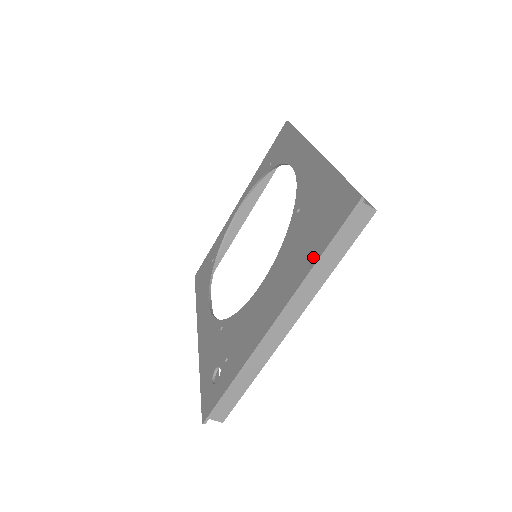
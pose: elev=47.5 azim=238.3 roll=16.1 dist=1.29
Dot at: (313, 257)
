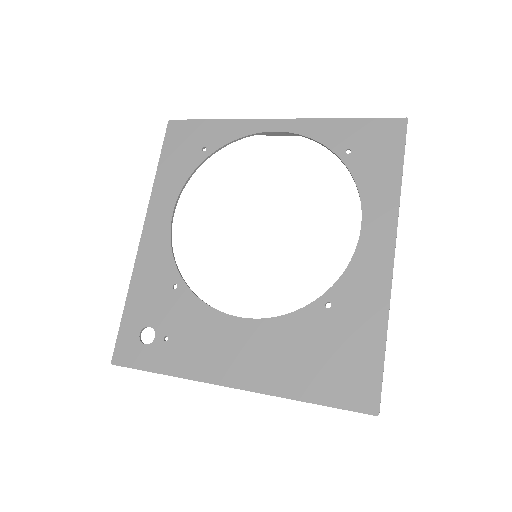
Dot at: (305, 392)
